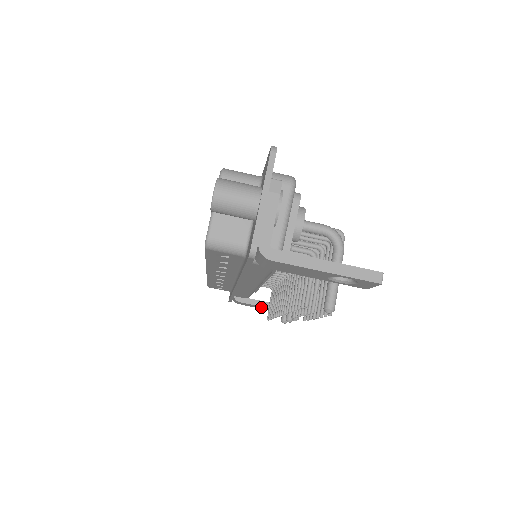
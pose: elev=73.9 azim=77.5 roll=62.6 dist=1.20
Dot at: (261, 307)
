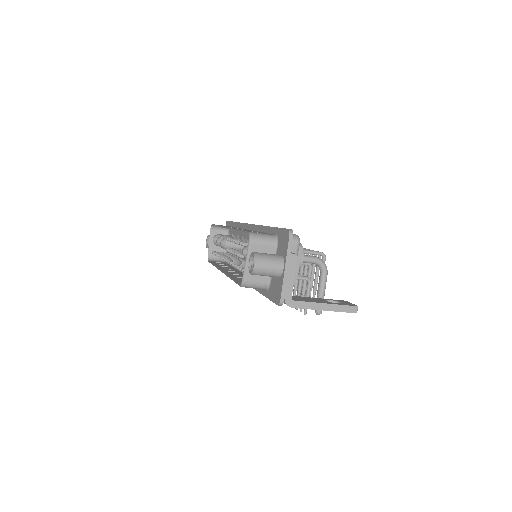
Dot at: occluded
